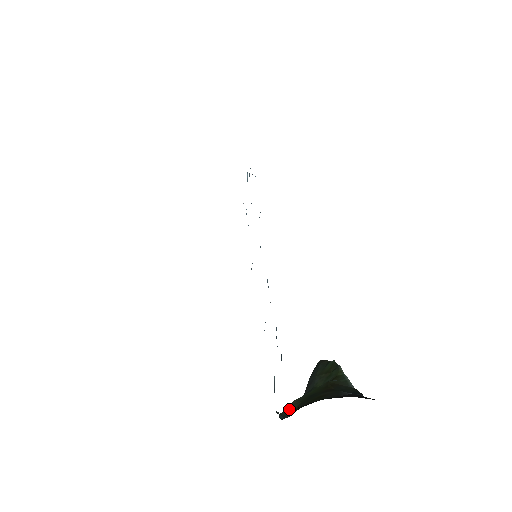
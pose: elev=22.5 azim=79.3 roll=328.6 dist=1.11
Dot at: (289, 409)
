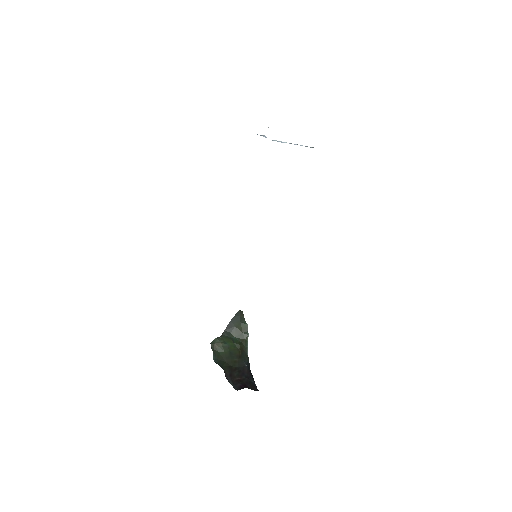
Dot at: (217, 347)
